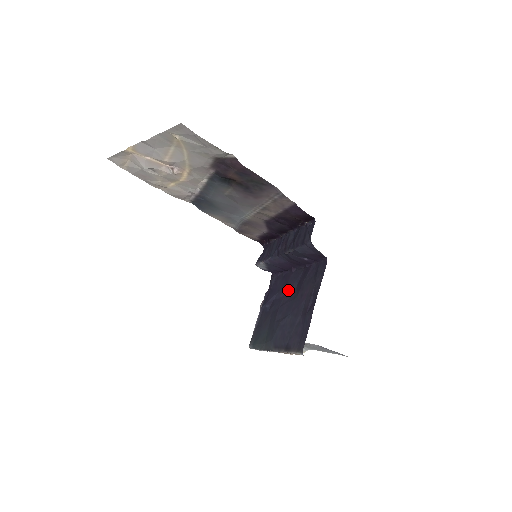
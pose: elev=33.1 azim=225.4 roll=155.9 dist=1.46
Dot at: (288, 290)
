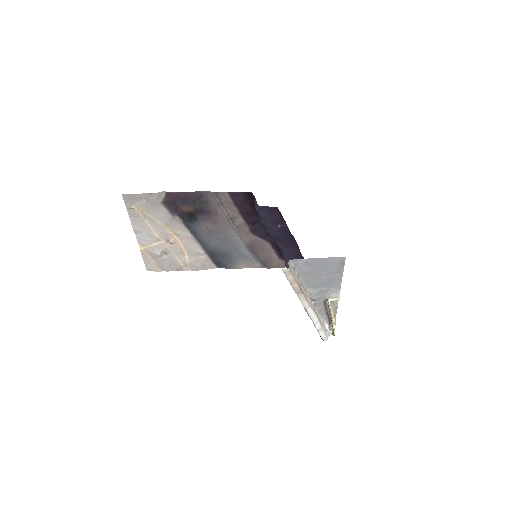
Dot at: occluded
